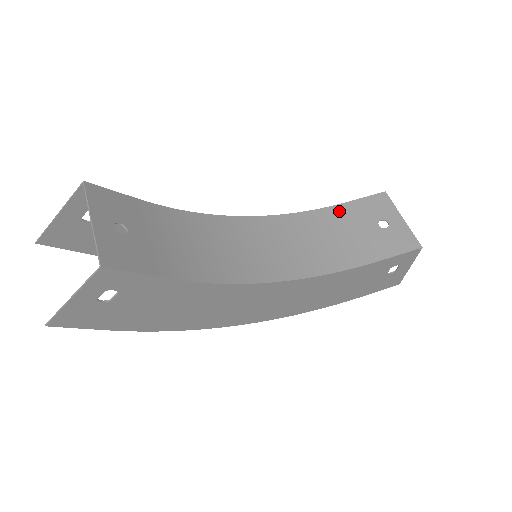
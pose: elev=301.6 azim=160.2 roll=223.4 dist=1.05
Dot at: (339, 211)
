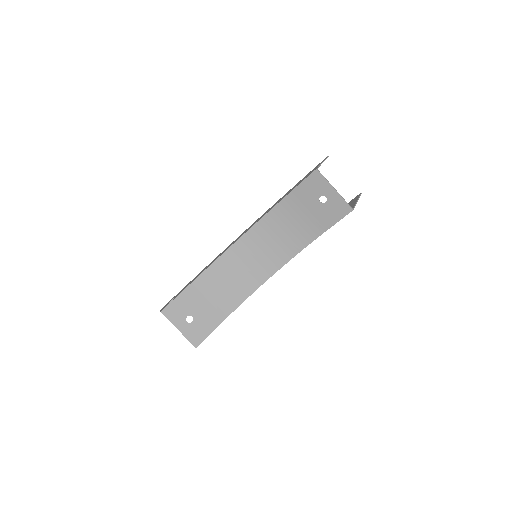
Dot at: (291, 200)
